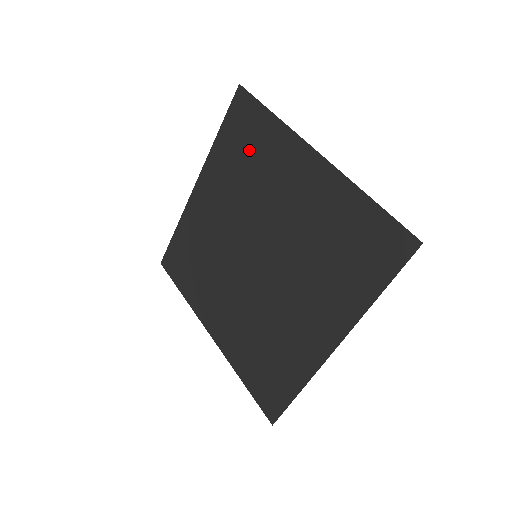
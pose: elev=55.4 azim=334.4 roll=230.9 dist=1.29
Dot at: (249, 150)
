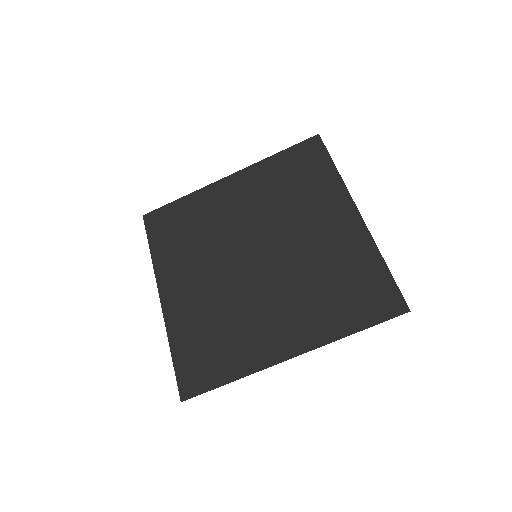
Dot at: (299, 180)
